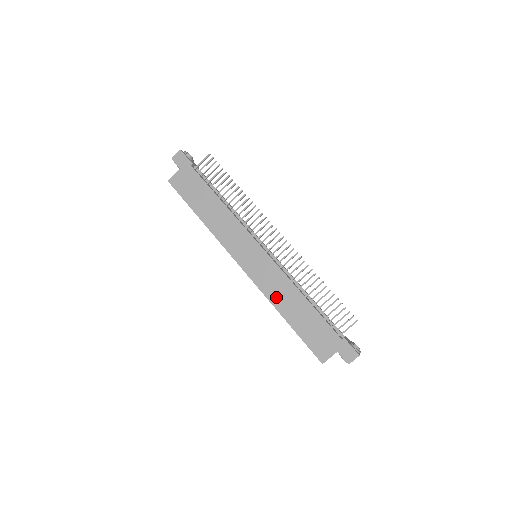
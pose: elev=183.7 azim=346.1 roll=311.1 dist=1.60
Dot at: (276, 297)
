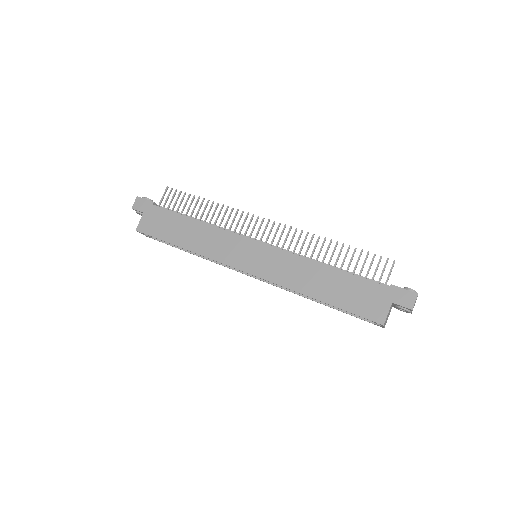
Dot at: (296, 282)
